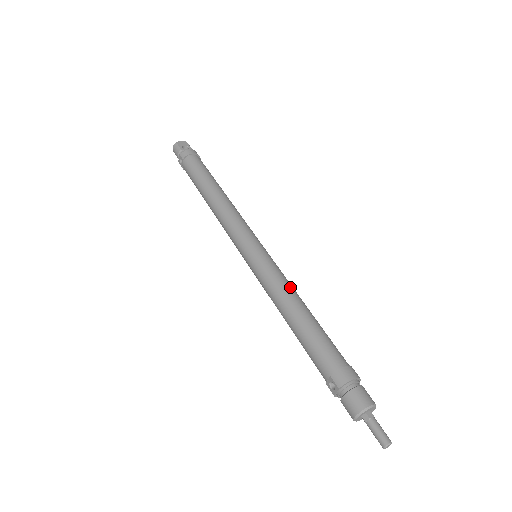
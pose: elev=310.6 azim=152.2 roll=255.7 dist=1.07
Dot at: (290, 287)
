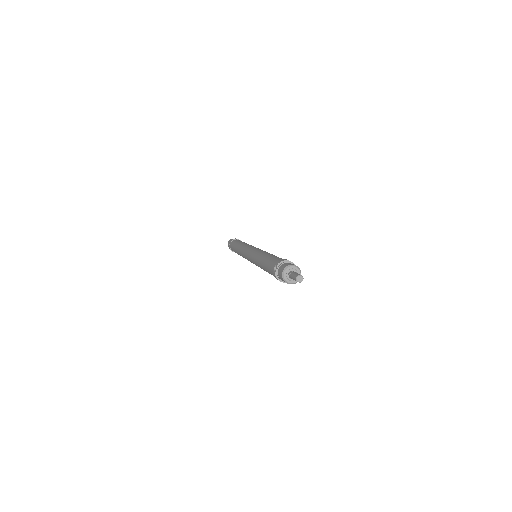
Dot at: occluded
